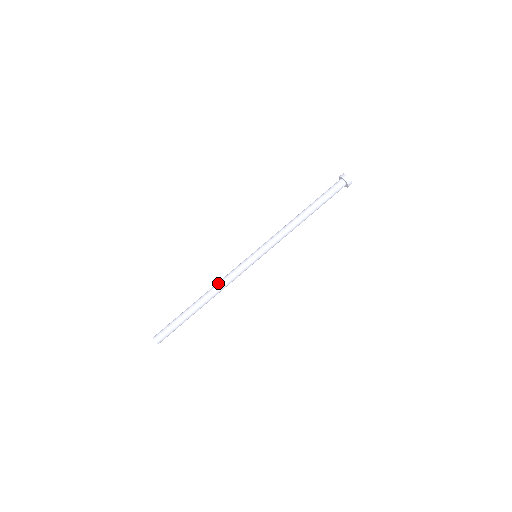
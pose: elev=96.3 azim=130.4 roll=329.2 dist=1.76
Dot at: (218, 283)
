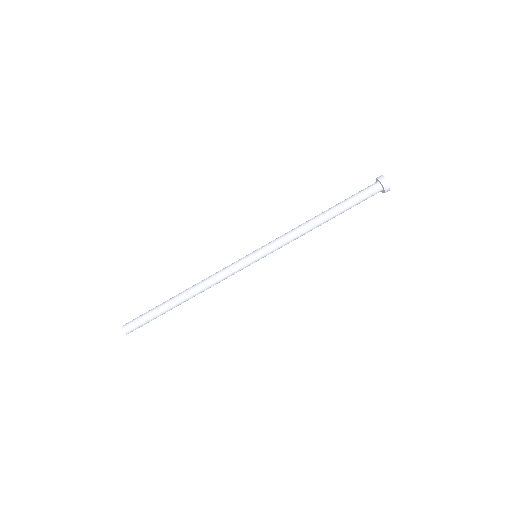
Dot at: (207, 282)
